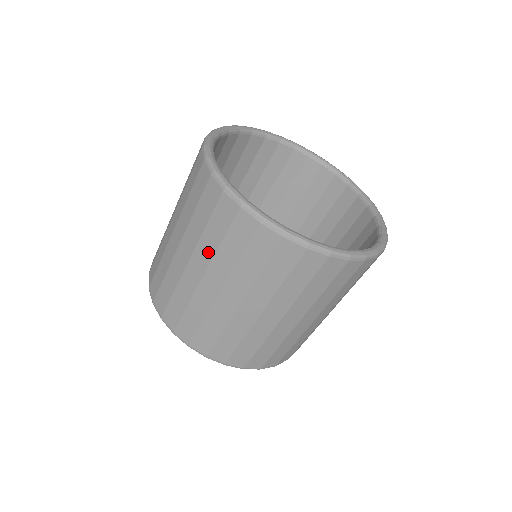
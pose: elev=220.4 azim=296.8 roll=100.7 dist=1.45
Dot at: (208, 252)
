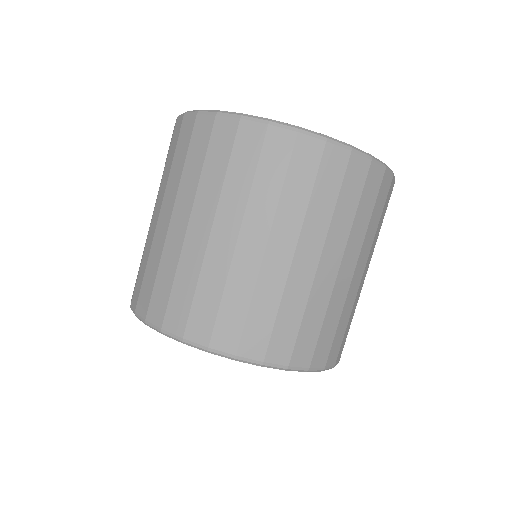
Dot at: (190, 190)
